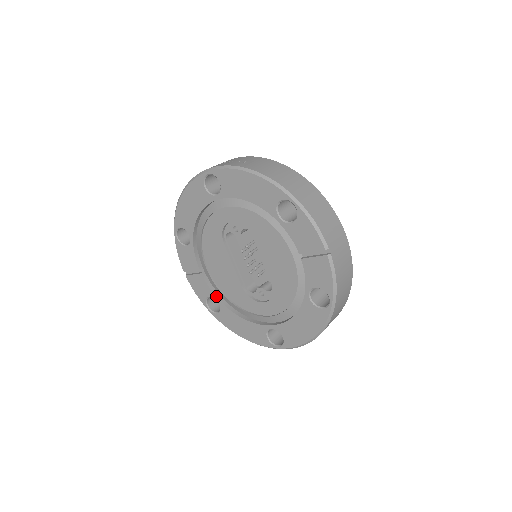
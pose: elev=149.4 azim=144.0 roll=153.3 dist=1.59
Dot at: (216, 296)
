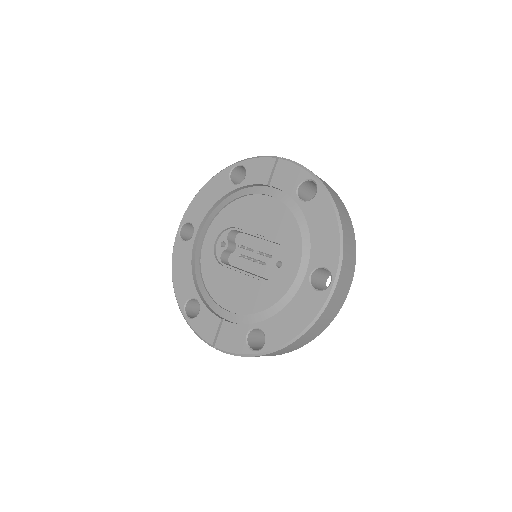
Dot at: (251, 324)
